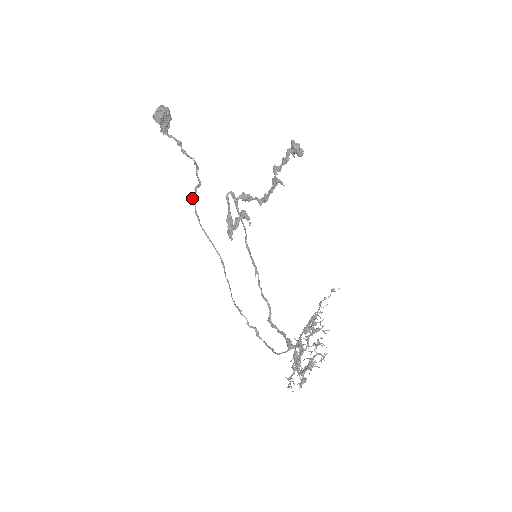
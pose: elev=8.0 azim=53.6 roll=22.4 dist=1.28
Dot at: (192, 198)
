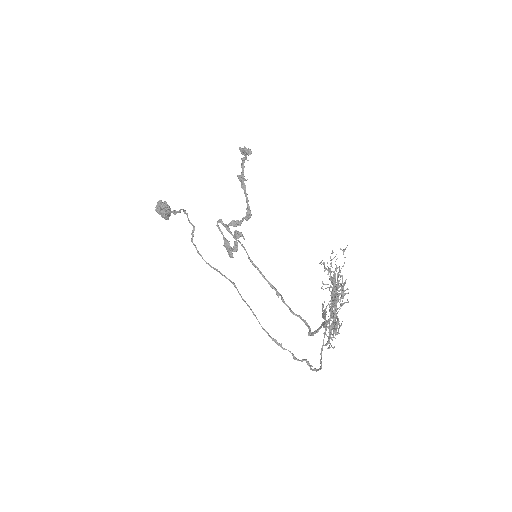
Dot at: occluded
